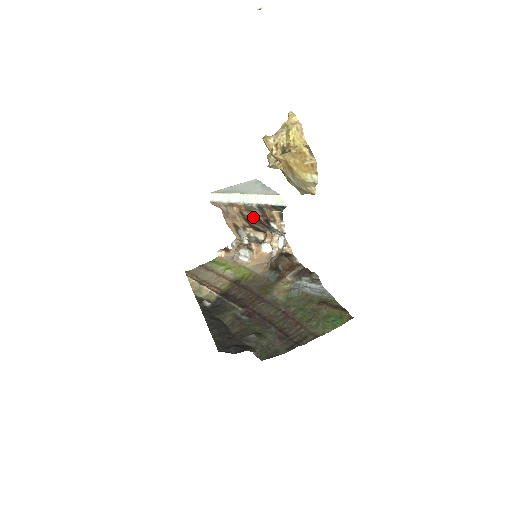
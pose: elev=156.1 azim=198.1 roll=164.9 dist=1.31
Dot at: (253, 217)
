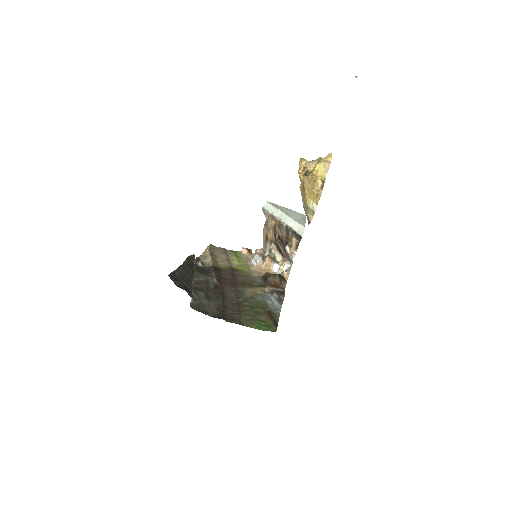
Dot at: (280, 235)
